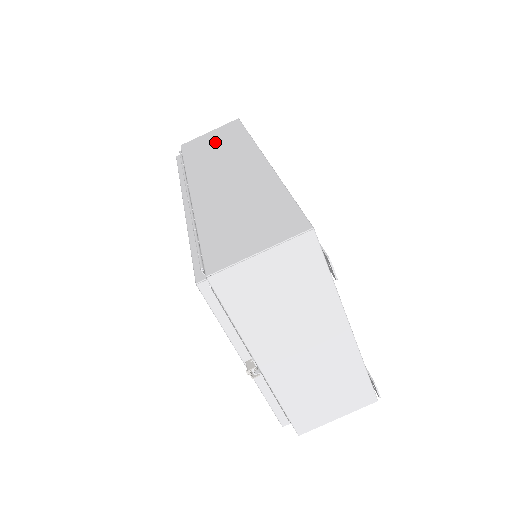
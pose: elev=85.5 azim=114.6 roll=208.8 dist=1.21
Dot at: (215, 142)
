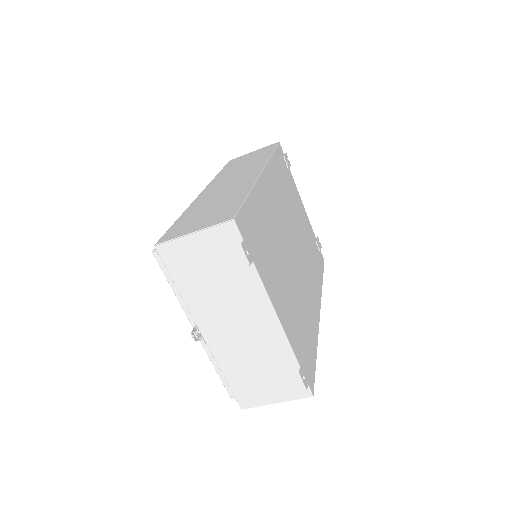
Dot at: (248, 159)
